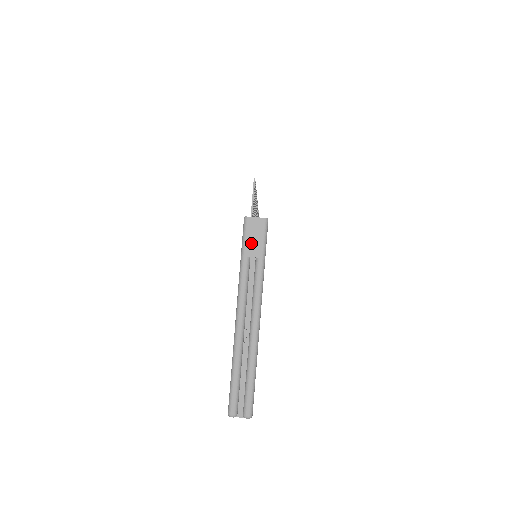
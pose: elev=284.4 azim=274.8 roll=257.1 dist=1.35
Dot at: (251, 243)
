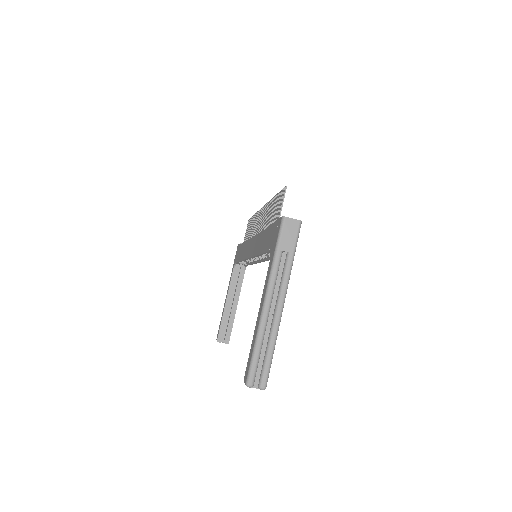
Dot at: (286, 239)
